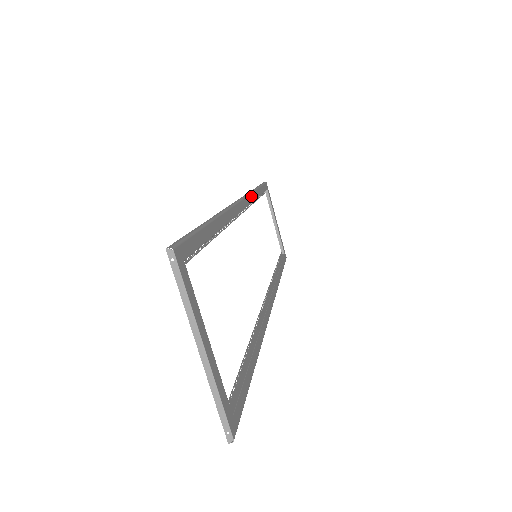
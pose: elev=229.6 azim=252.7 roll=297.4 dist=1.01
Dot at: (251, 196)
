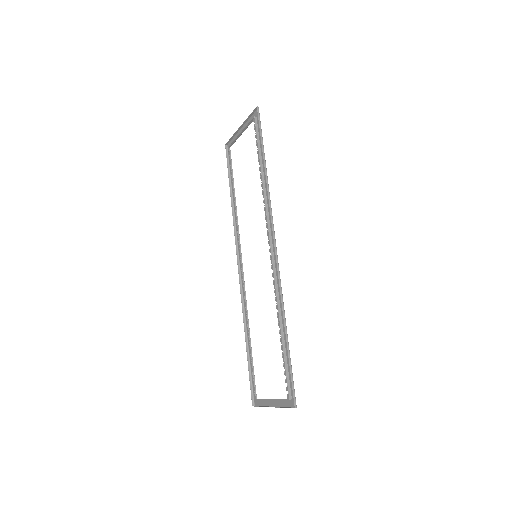
Dot at: (270, 205)
